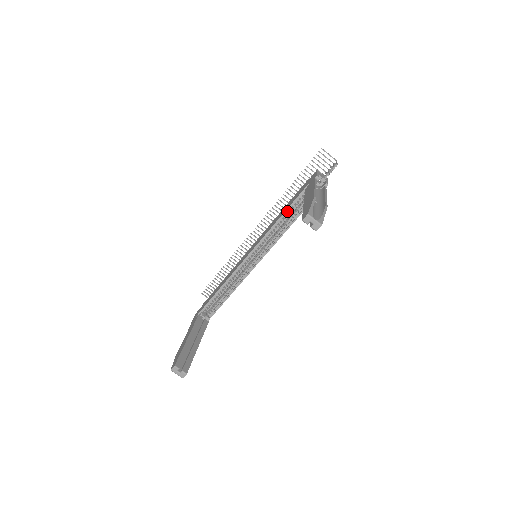
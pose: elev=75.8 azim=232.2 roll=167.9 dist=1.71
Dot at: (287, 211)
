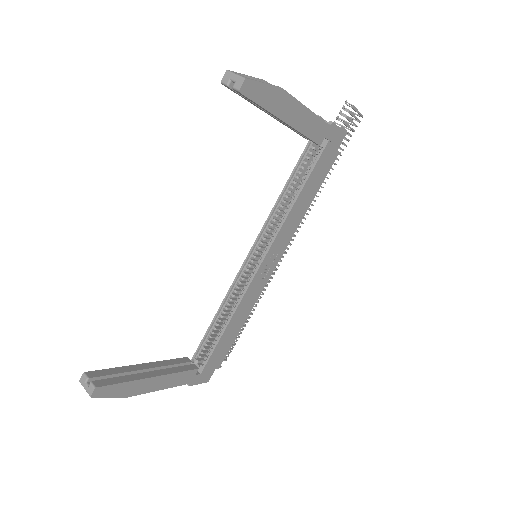
Dot at: (290, 182)
